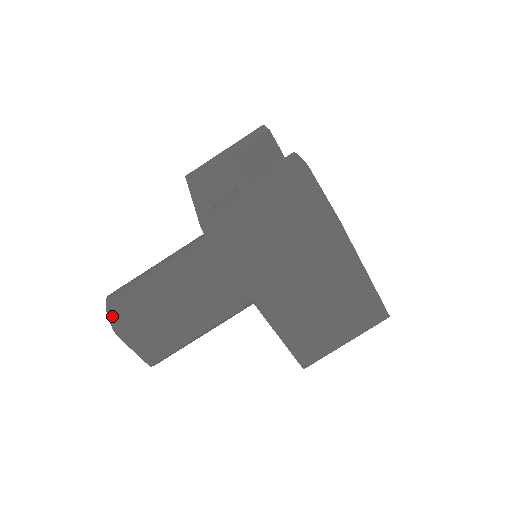
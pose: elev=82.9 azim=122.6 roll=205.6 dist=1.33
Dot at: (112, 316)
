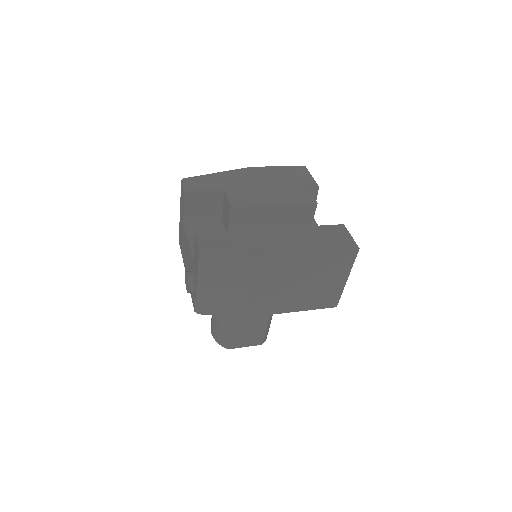
Dot at: (218, 341)
